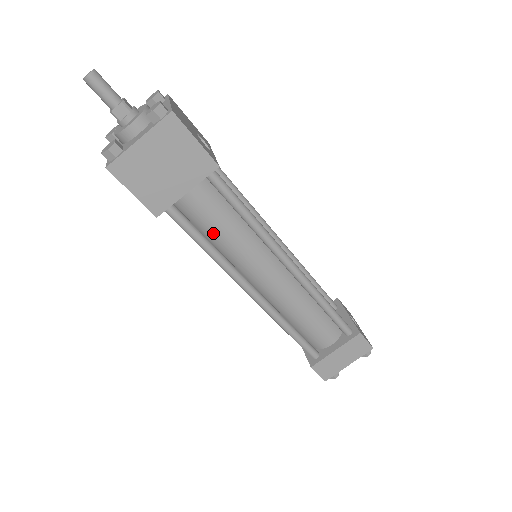
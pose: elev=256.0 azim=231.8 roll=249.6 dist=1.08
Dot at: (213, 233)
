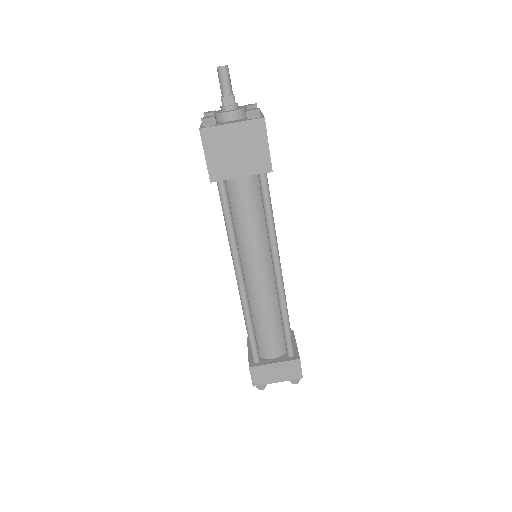
Dot at: (239, 218)
